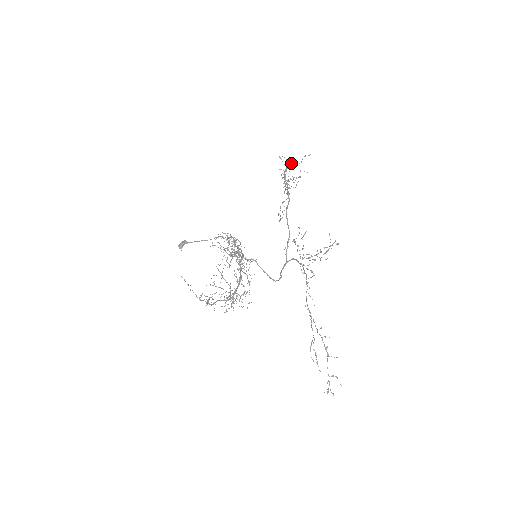
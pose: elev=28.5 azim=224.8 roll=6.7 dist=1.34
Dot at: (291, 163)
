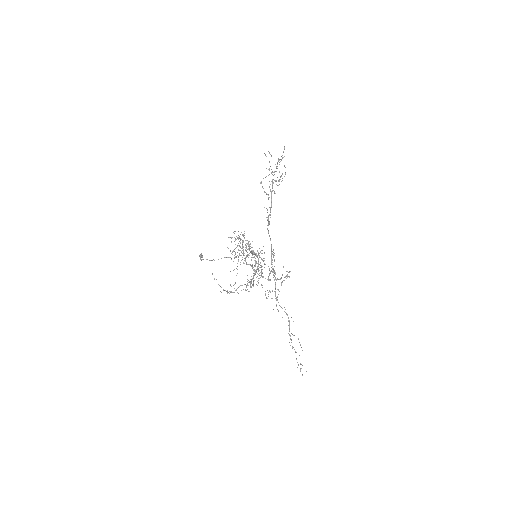
Dot at: (269, 168)
